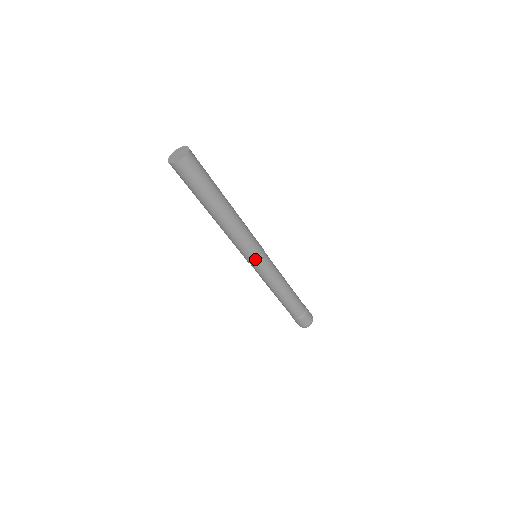
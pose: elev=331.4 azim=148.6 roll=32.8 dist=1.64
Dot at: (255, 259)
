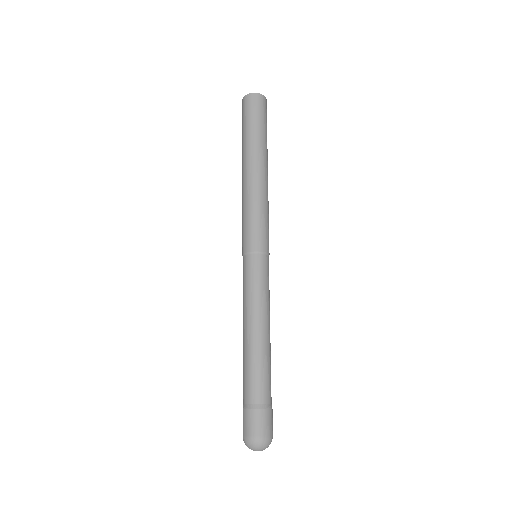
Dot at: (267, 246)
